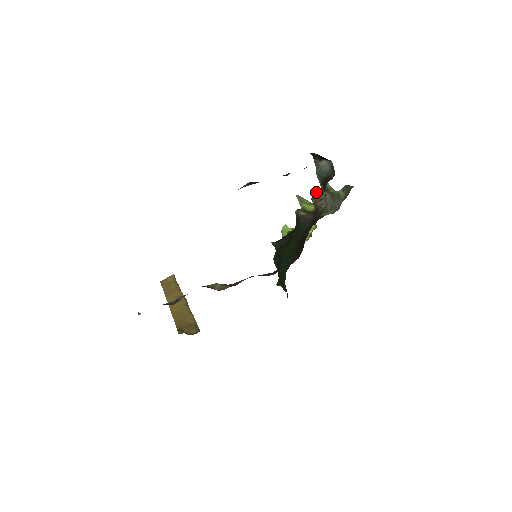
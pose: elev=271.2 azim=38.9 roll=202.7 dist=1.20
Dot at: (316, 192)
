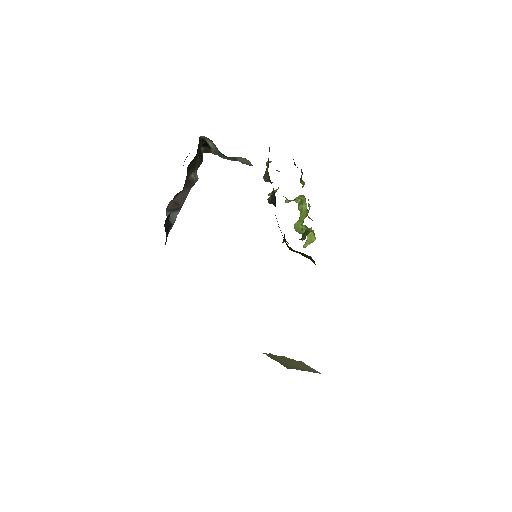
Dot at: (264, 174)
